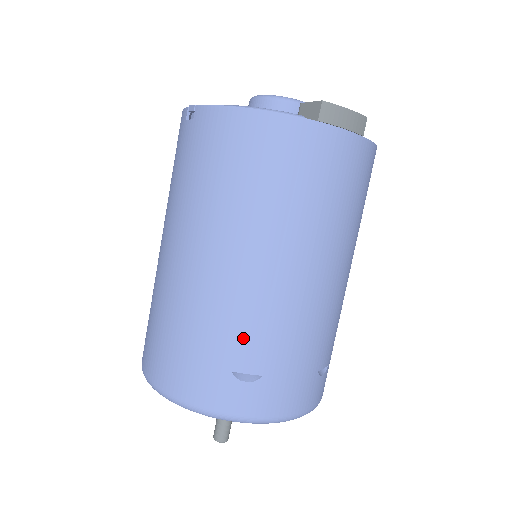
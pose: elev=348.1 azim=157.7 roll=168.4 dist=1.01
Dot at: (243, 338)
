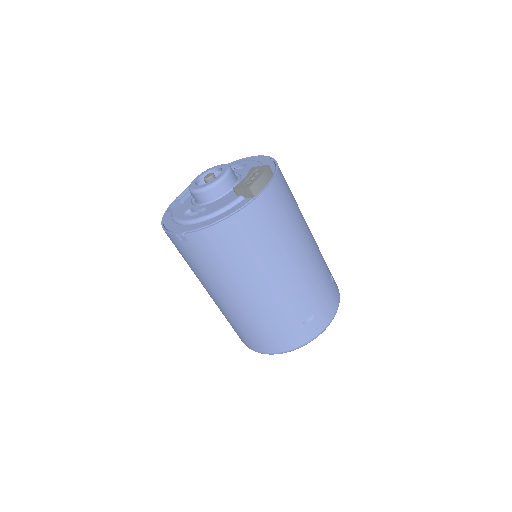
Dot at: (296, 308)
